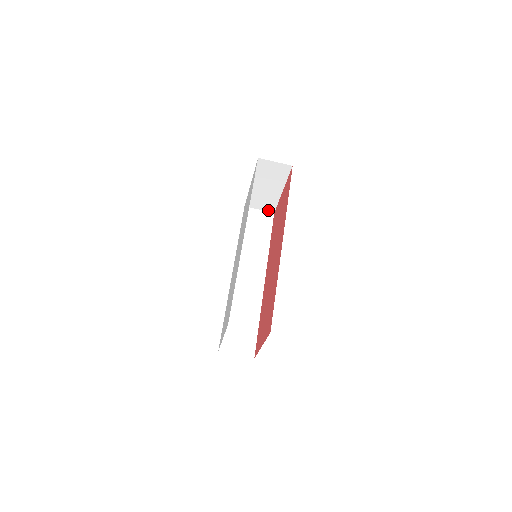
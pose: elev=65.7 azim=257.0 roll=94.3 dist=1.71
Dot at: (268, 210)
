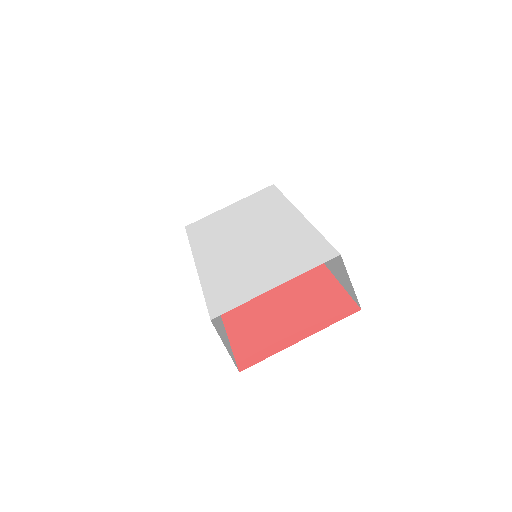
Dot at: occluded
